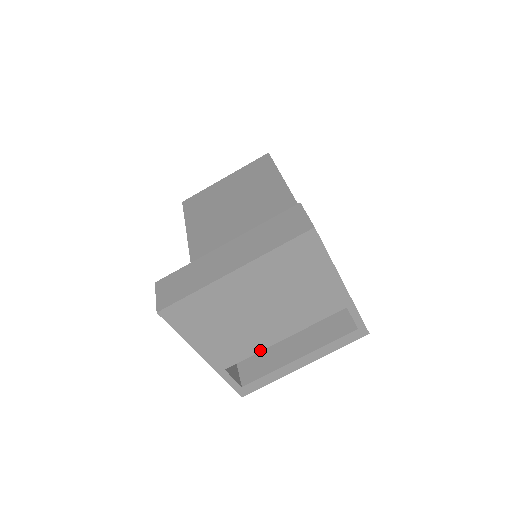
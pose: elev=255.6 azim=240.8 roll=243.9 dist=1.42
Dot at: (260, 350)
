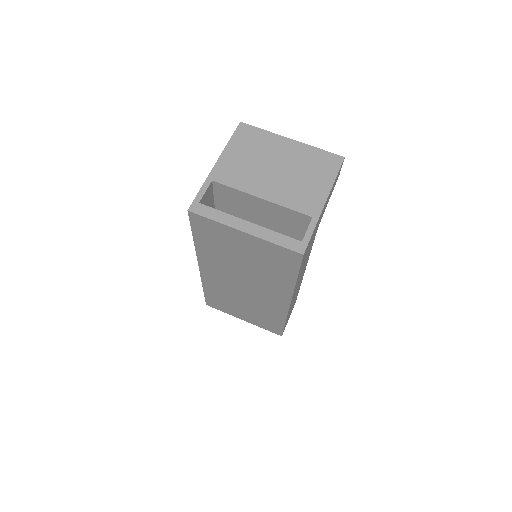
Dot at: (242, 190)
